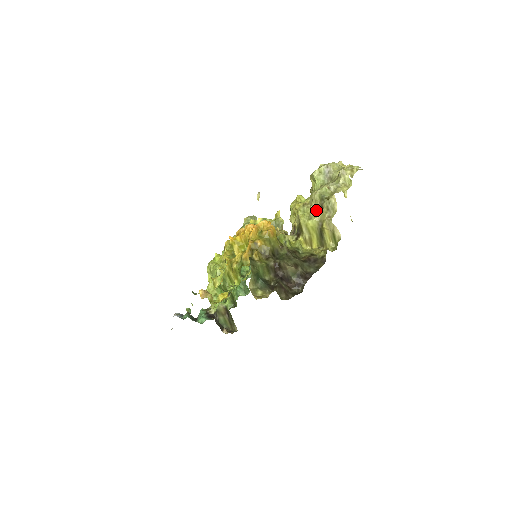
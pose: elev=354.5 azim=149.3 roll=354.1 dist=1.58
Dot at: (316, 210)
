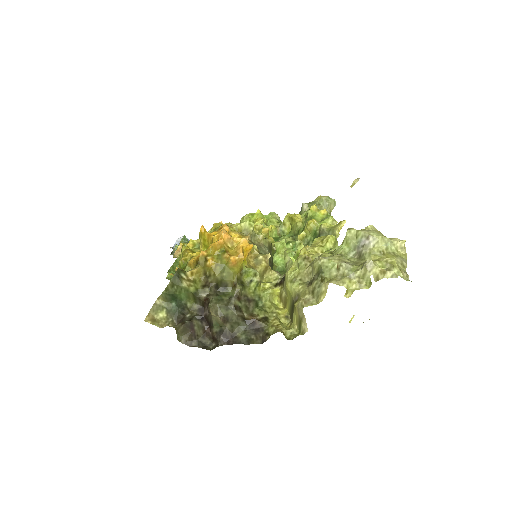
Dot at: (308, 277)
